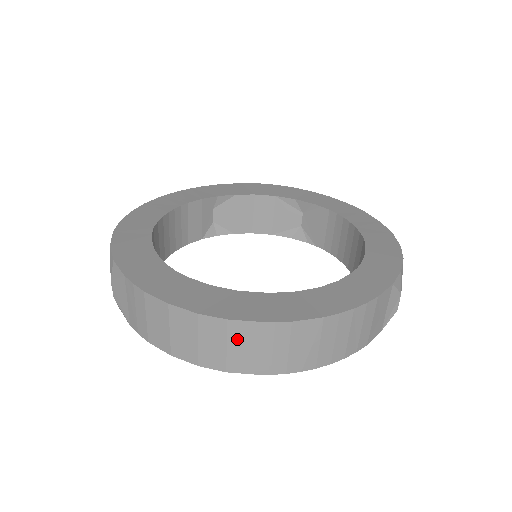
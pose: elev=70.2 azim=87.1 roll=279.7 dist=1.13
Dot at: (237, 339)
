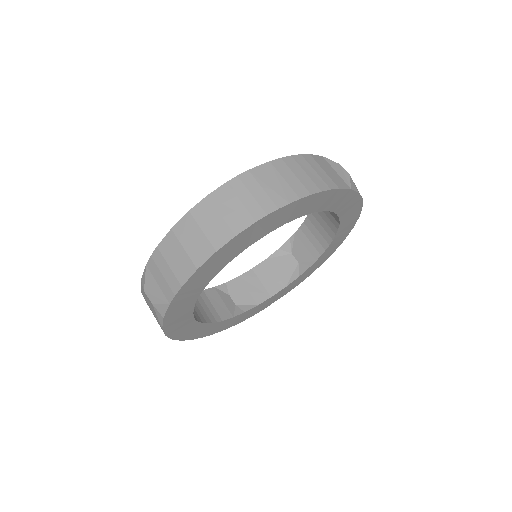
Dot at: (223, 204)
